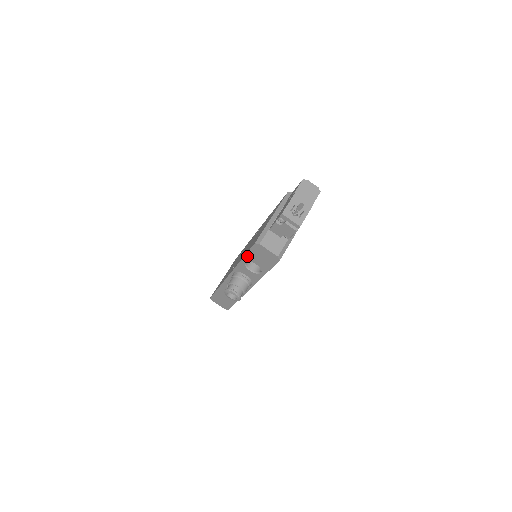
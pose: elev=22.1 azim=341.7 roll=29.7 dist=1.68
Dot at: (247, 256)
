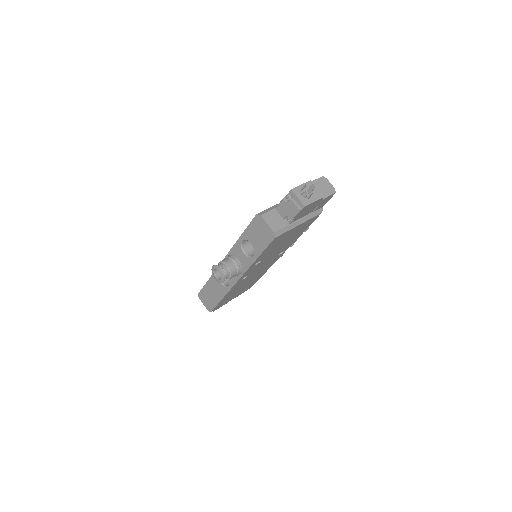
Dot at: (246, 232)
